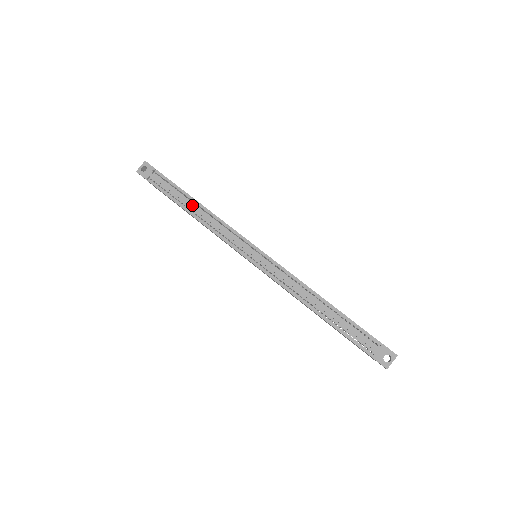
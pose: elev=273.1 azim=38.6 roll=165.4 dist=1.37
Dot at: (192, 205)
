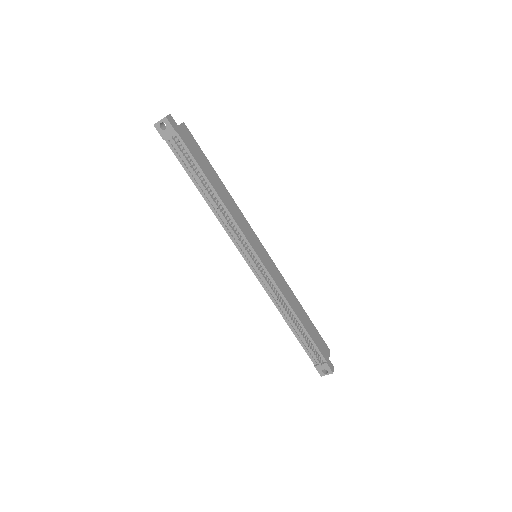
Dot at: (207, 192)
